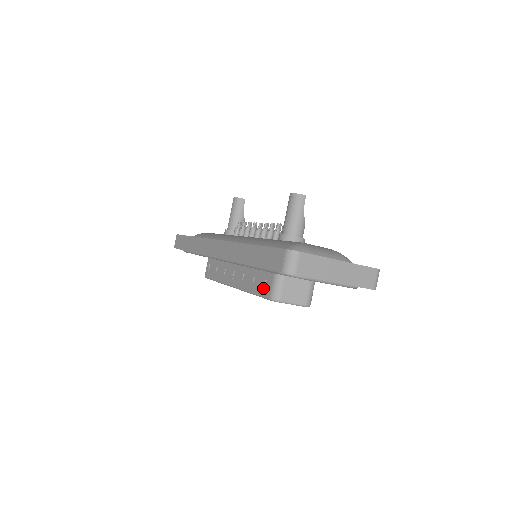
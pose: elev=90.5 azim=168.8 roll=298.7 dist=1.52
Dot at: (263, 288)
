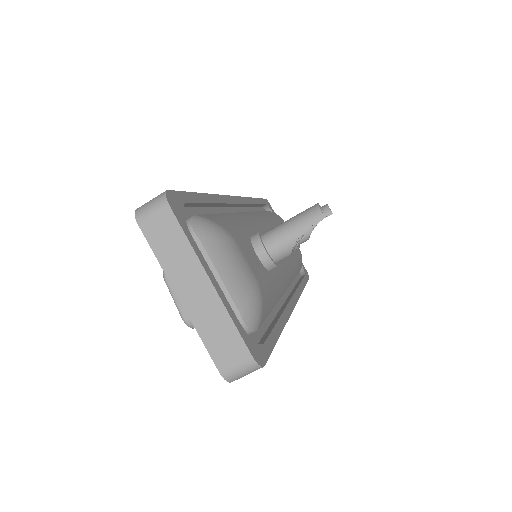
Dot at: occluded
